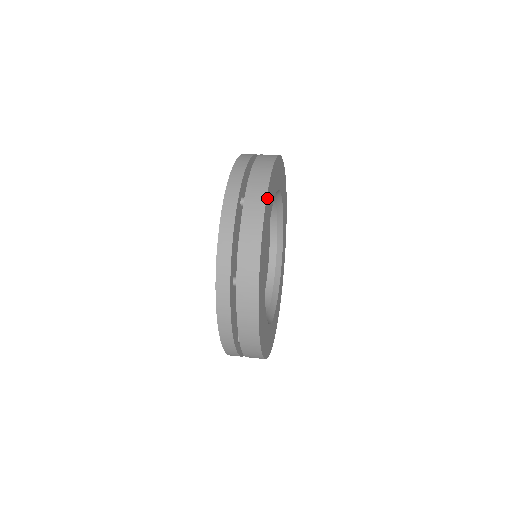
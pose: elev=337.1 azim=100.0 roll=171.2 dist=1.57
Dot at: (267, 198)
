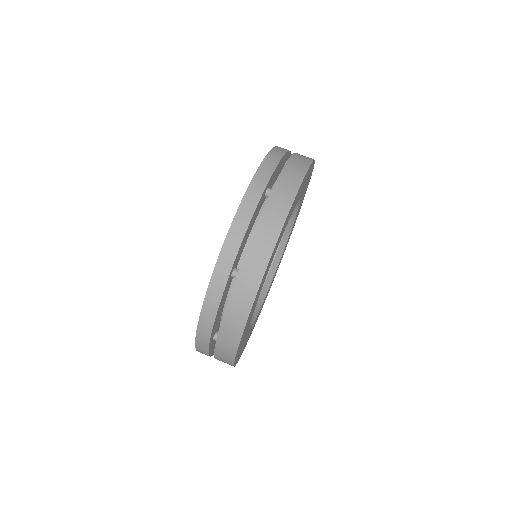
Dot at: (296, 196)
